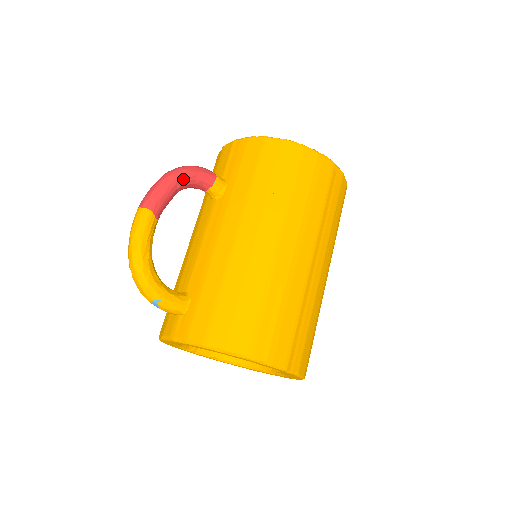
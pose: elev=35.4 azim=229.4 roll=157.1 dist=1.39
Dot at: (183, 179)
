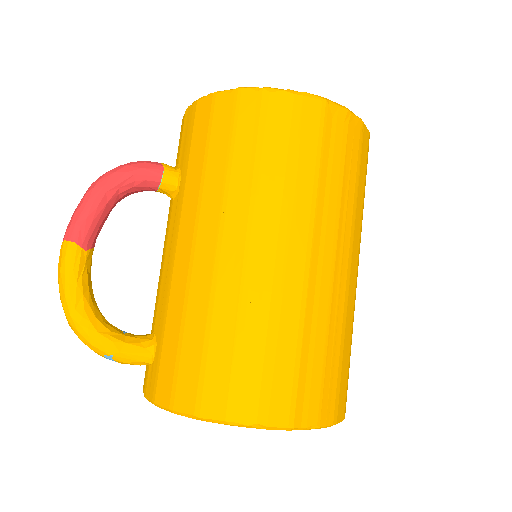
Dot at: (113, 187)
